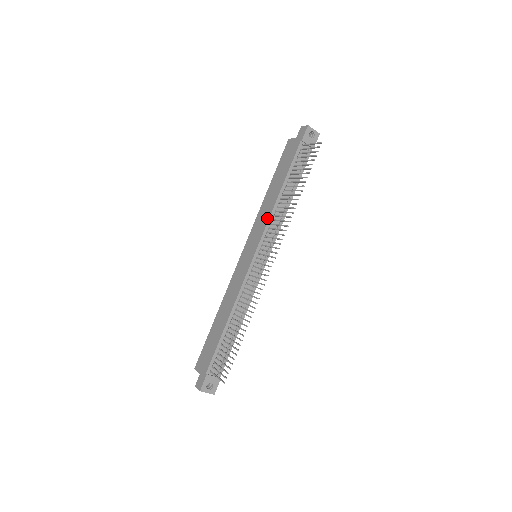
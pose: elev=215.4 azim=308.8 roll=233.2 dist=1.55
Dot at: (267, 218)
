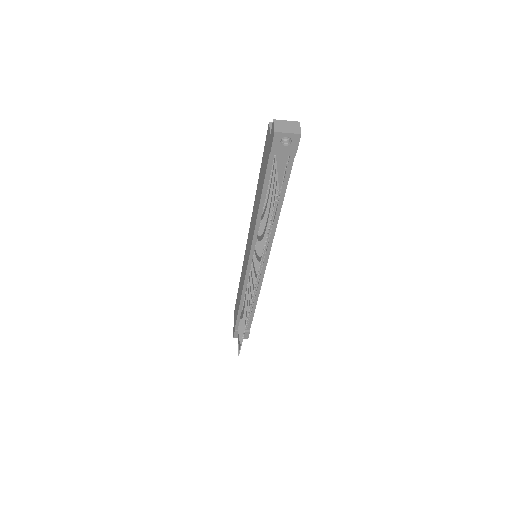
Dot at: (252, 232)
